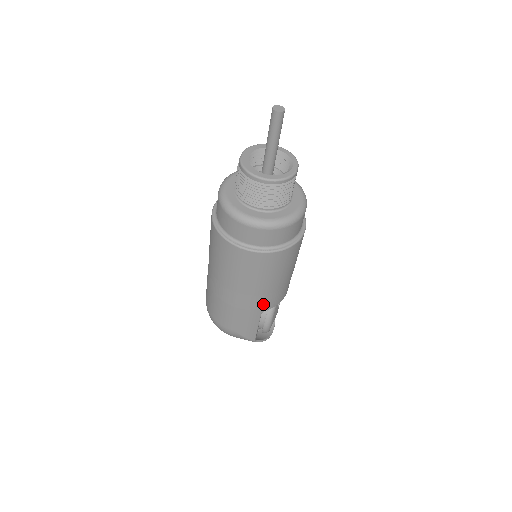
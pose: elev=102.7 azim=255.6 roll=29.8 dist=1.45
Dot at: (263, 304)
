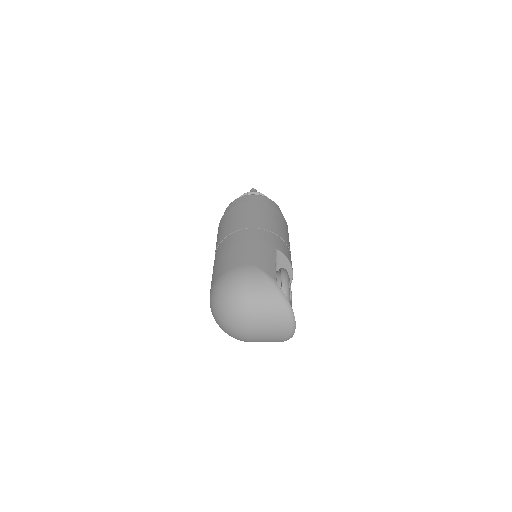
Dot at: (274, 241)
